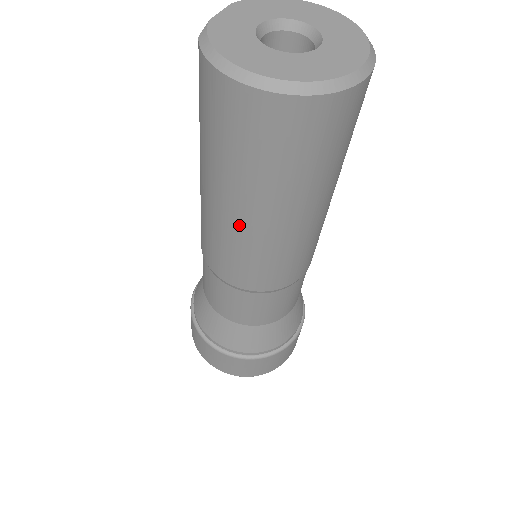
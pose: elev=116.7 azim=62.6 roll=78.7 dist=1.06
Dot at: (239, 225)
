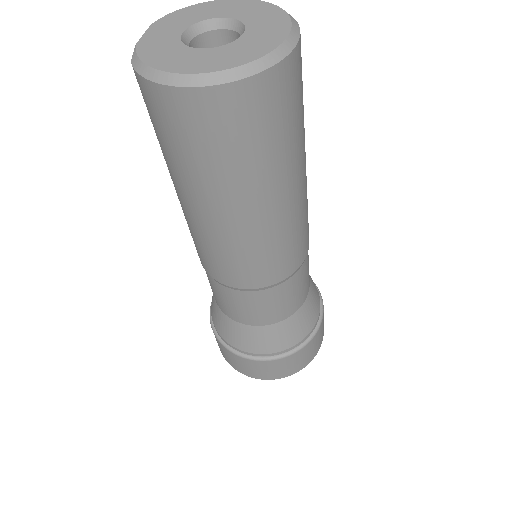
Dot at: (228, 226)
